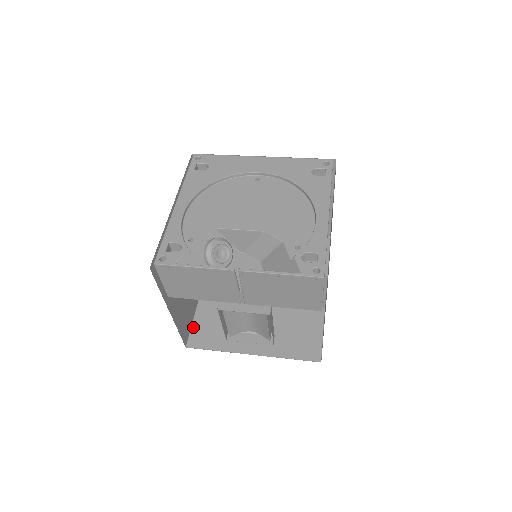
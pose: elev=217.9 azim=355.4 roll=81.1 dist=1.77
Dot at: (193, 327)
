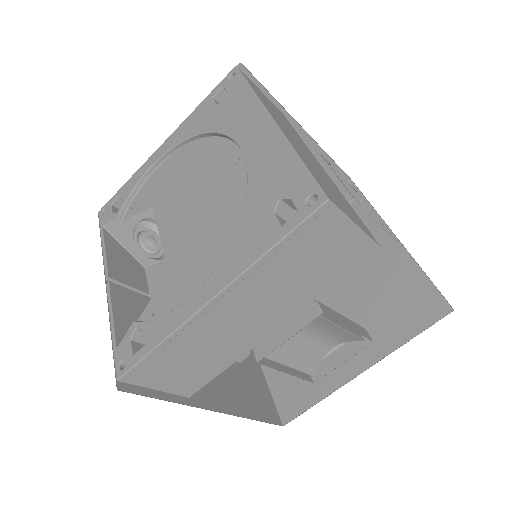
Dot at: occluded
